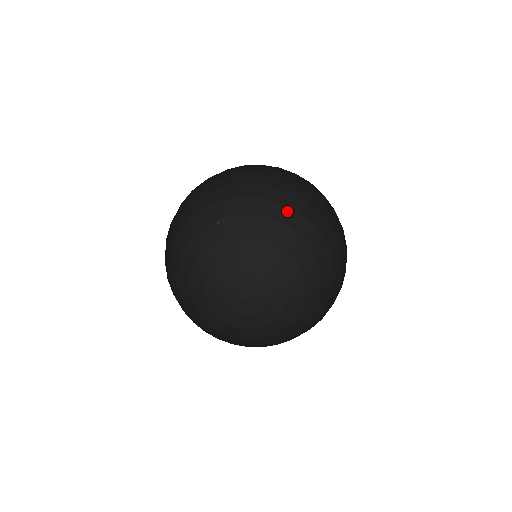
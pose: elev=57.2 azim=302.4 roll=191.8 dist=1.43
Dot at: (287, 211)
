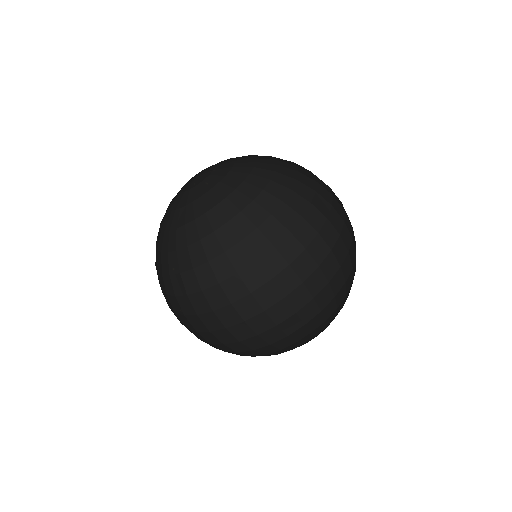
Dot at: (315, 332)
